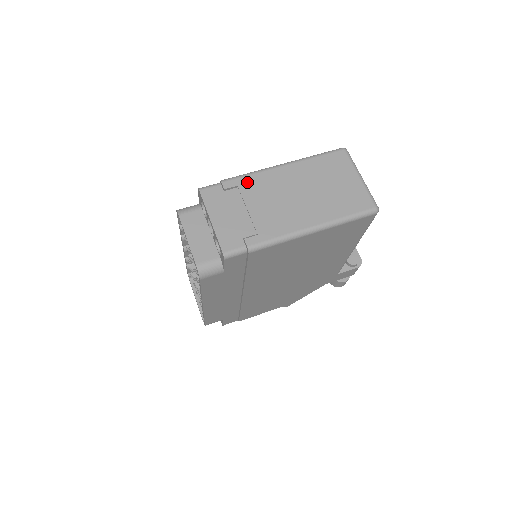
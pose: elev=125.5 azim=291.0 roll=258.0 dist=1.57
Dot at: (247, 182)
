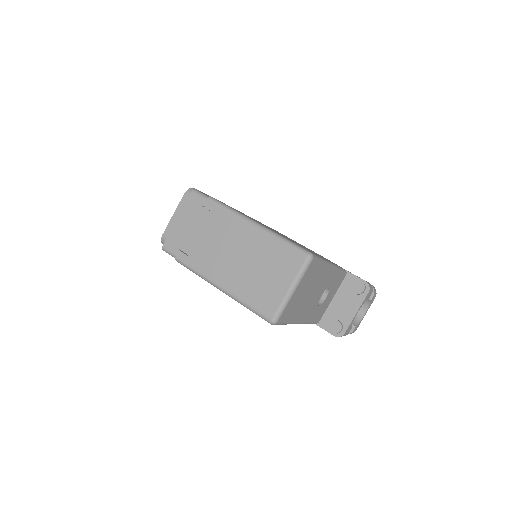
Dot at: (220, 214)
